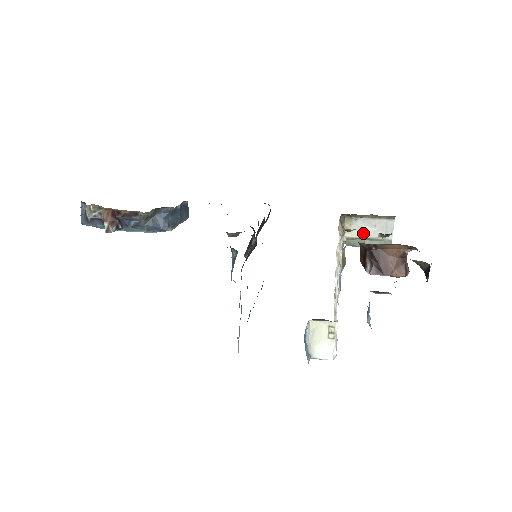
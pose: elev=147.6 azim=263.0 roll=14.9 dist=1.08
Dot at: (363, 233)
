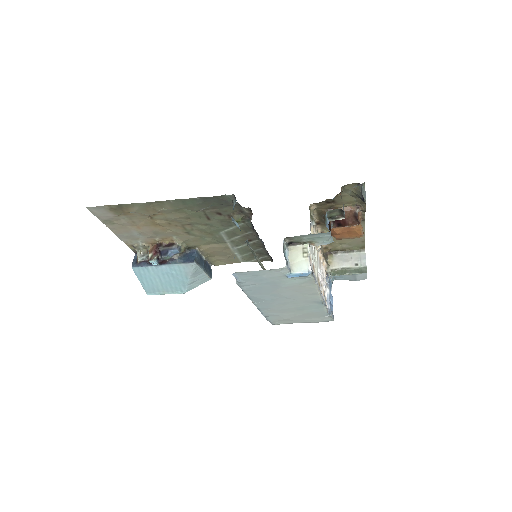
Dot at: (343, 264)
